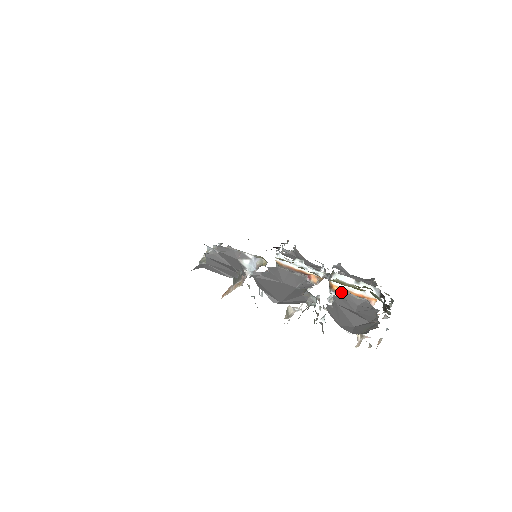
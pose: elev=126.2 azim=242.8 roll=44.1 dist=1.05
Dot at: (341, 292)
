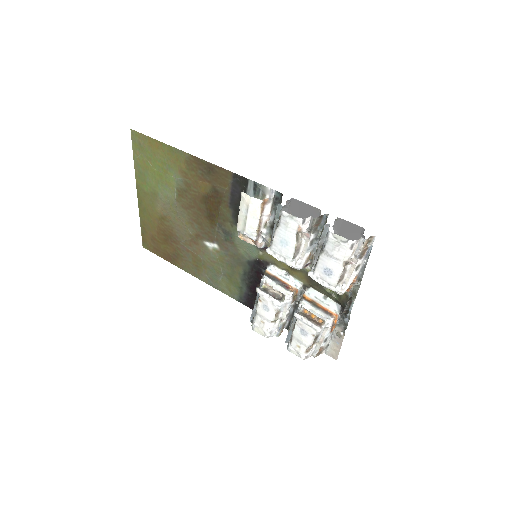
Dot at: occluded
